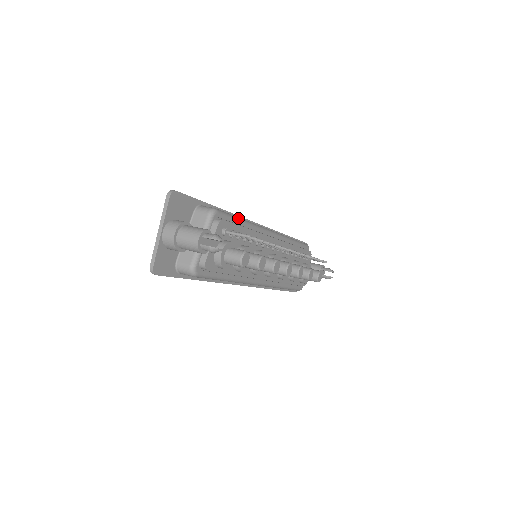
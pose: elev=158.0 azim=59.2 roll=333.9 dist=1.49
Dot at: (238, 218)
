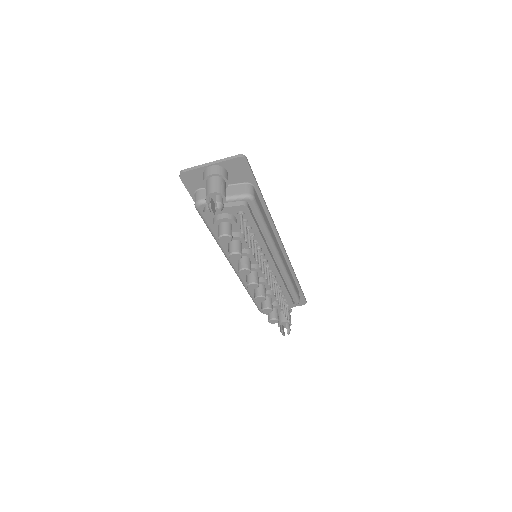
Dot at: (264, 221)
